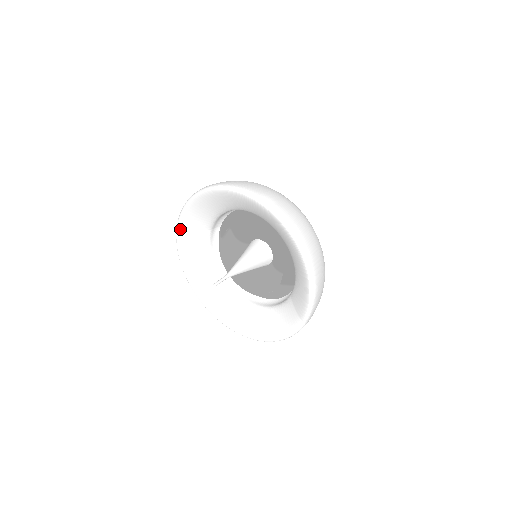
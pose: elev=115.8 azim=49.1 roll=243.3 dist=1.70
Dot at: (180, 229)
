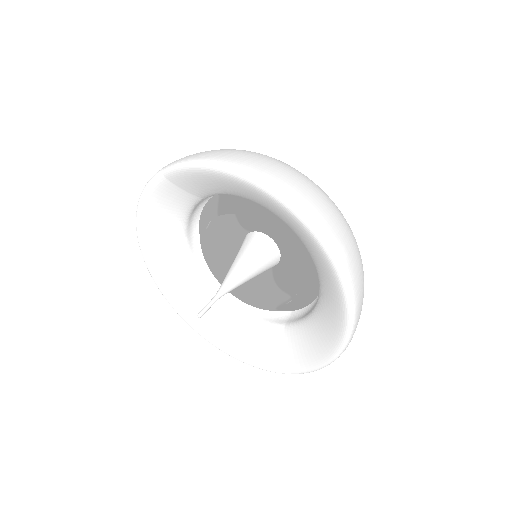
Dot at: (159, 182)
